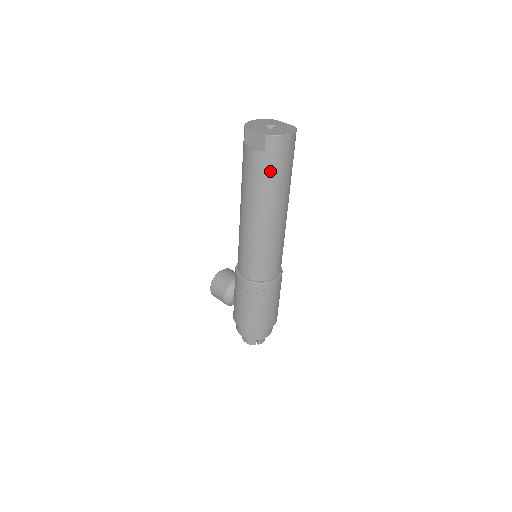
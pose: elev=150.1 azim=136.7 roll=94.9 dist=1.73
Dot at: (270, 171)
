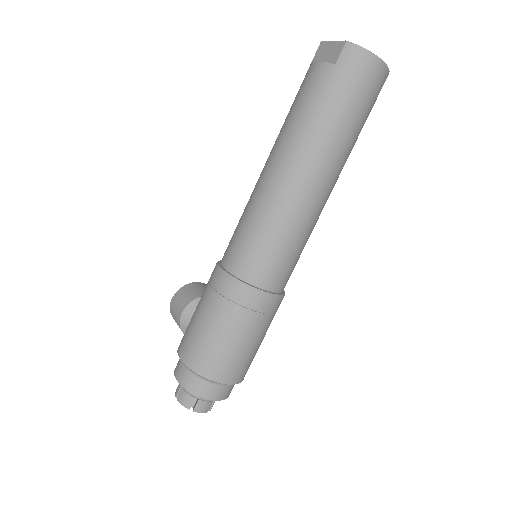
Dot at: (331, 98)
